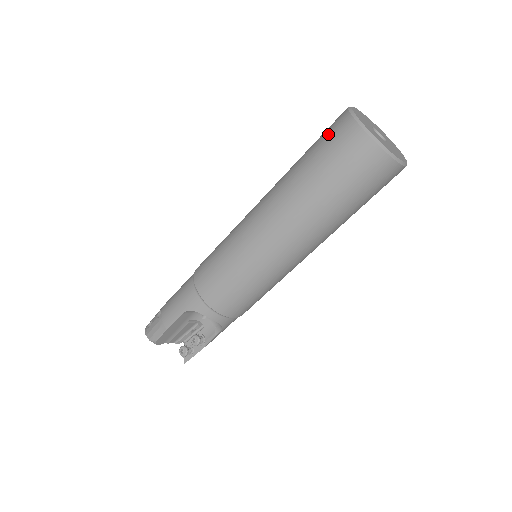
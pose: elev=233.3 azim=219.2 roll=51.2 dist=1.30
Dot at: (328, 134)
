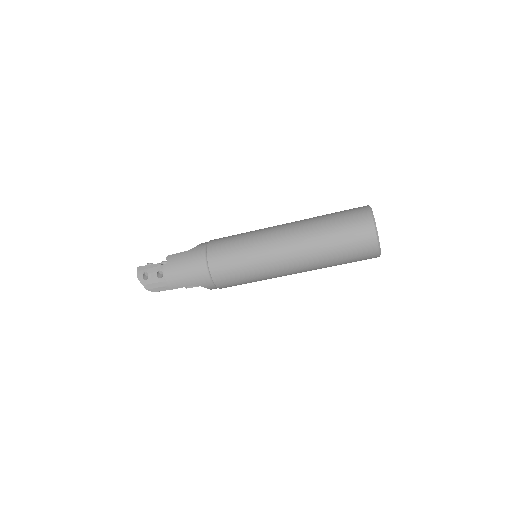
Dot at: (356, 235)
